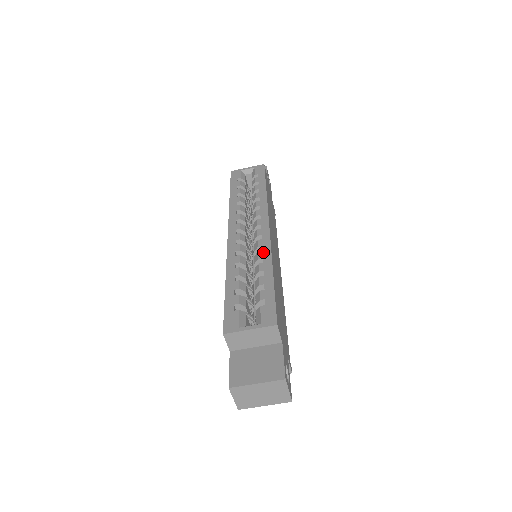
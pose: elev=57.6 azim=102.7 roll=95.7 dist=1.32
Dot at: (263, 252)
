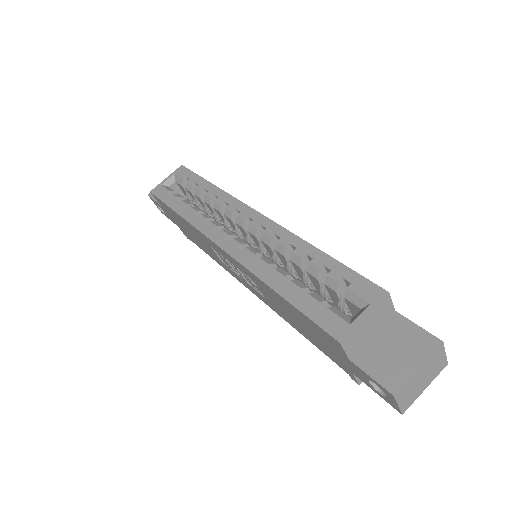
Dot at: (284, 239)
